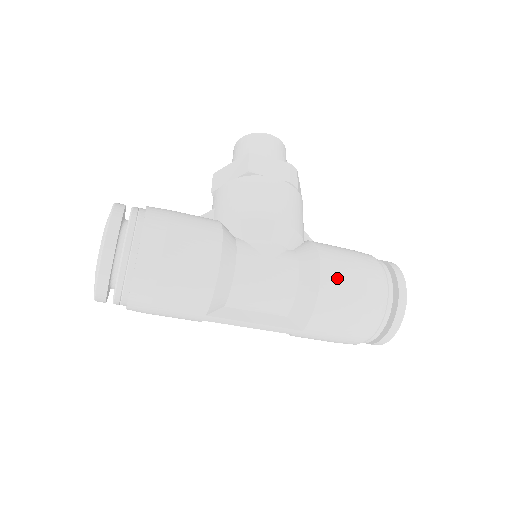
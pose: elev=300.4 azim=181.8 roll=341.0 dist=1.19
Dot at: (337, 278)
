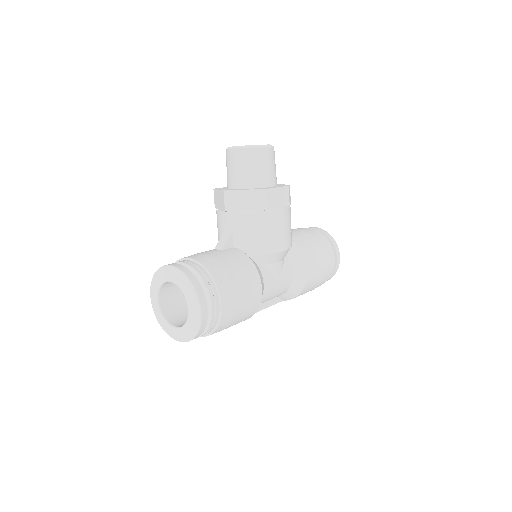
Dot at: (313, 275)
